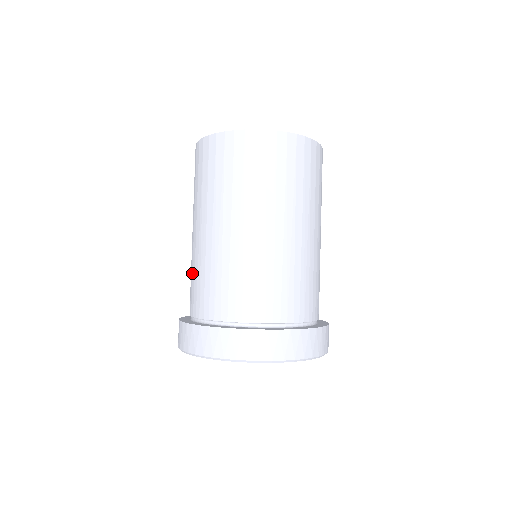
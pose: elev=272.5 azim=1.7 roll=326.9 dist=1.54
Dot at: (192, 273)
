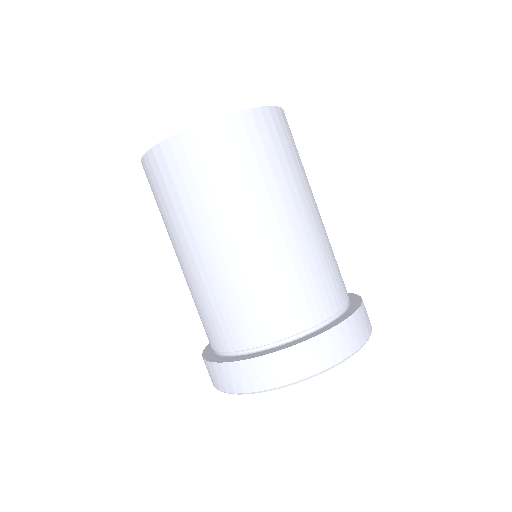
Dot at: occluded
